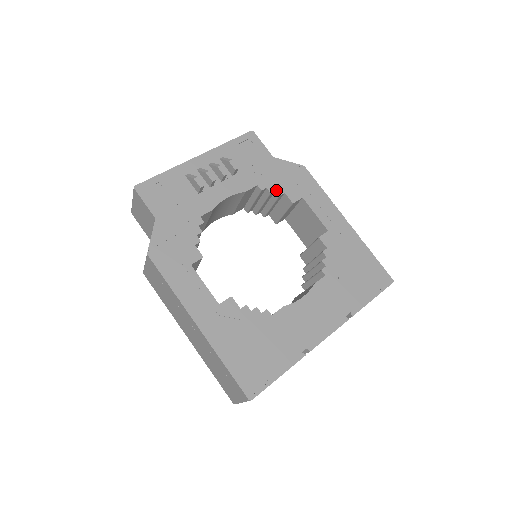
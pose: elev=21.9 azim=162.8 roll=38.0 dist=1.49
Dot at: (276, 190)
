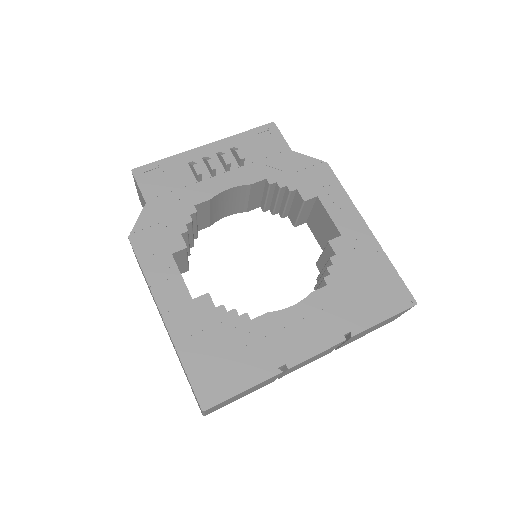
Dot at: (287, 185)
